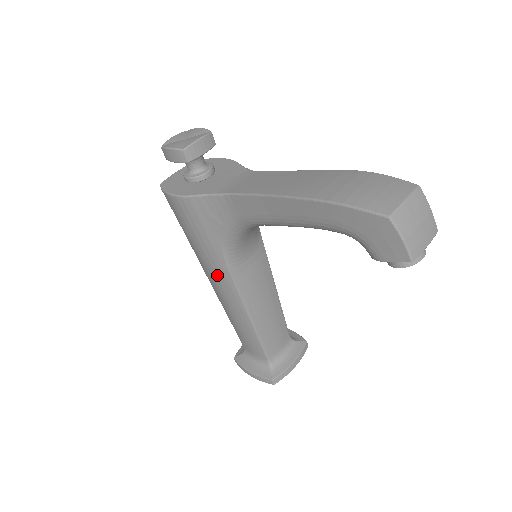
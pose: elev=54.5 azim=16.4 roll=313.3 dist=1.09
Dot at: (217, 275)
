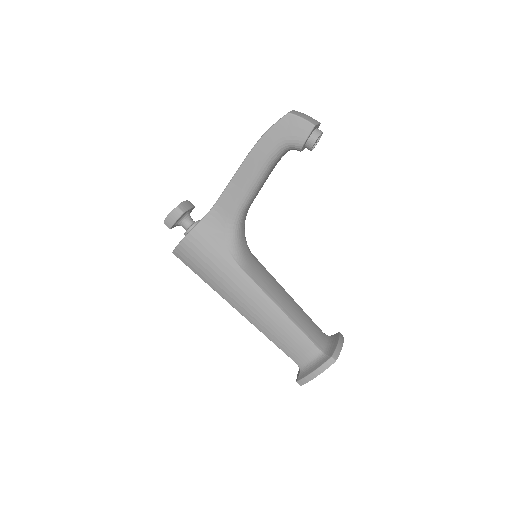
Dot at: (239, 286)
